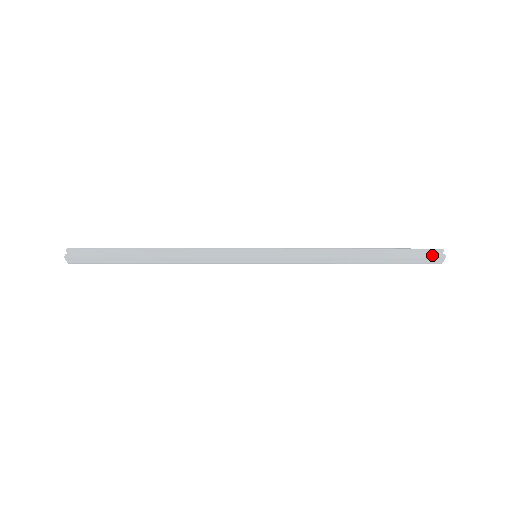
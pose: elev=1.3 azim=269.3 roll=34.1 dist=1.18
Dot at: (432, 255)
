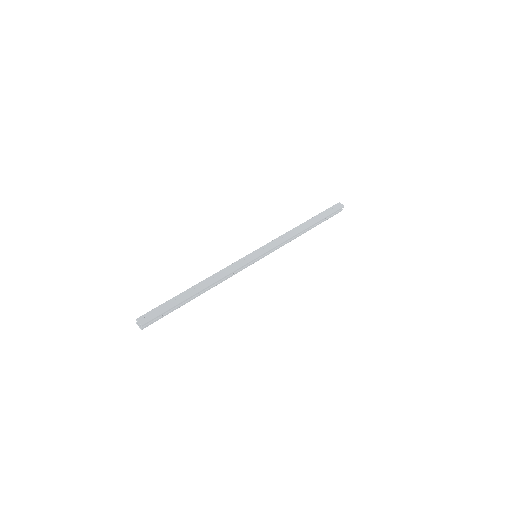
Dot at: (337, 213)
